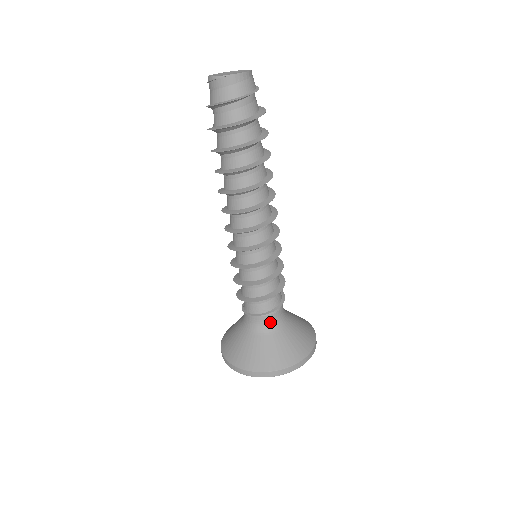
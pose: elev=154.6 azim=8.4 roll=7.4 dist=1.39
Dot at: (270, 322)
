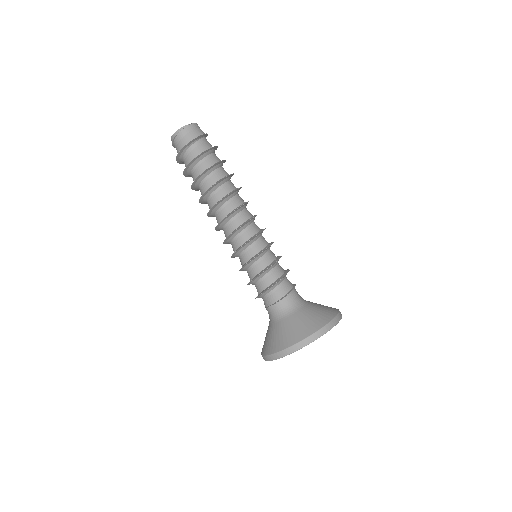
Dot at: (297, 299)
